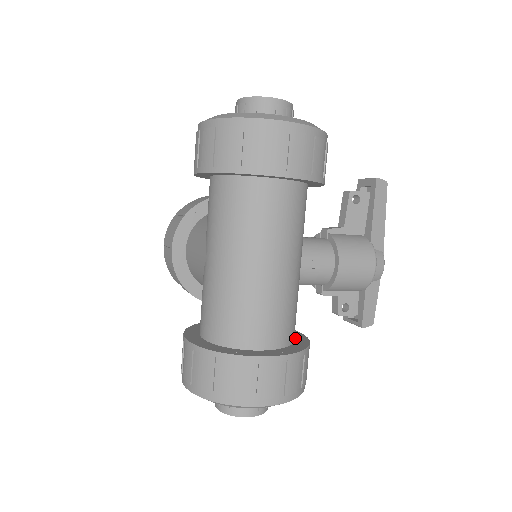
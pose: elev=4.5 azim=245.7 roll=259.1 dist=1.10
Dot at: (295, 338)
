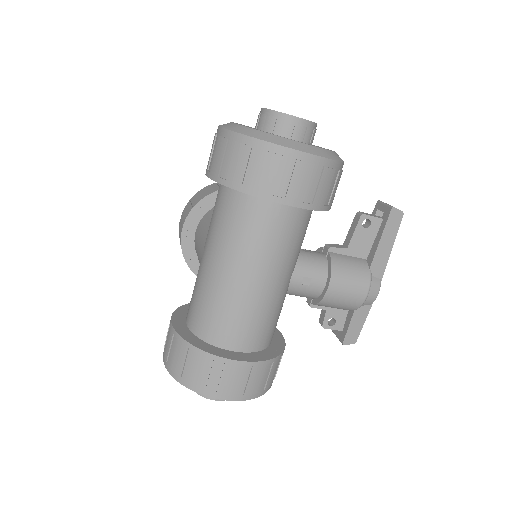
Dot at: (273, 341)
